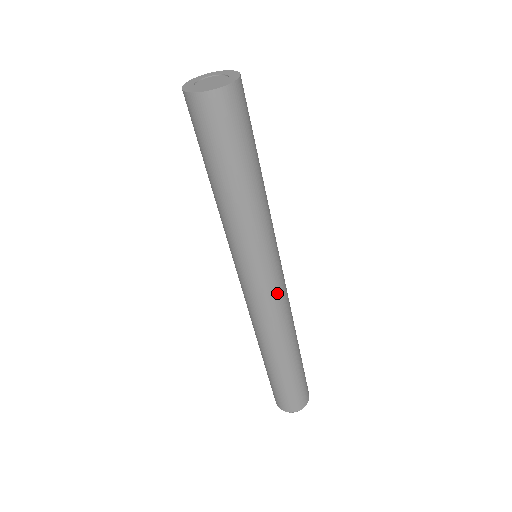
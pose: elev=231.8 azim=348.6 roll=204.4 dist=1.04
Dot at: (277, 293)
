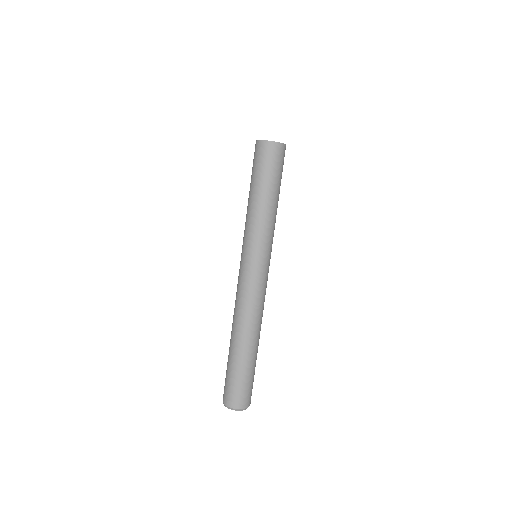
Dot at: (251, 282)
